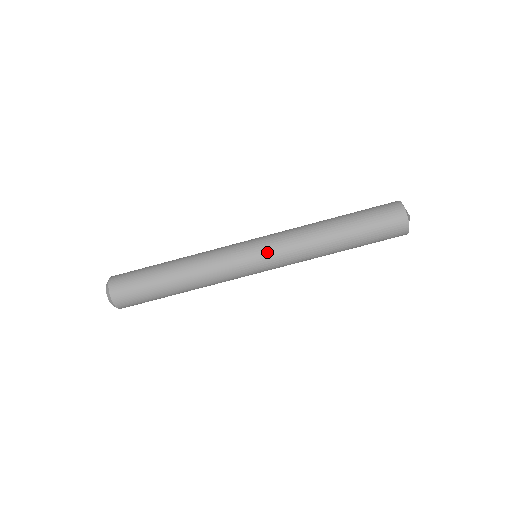
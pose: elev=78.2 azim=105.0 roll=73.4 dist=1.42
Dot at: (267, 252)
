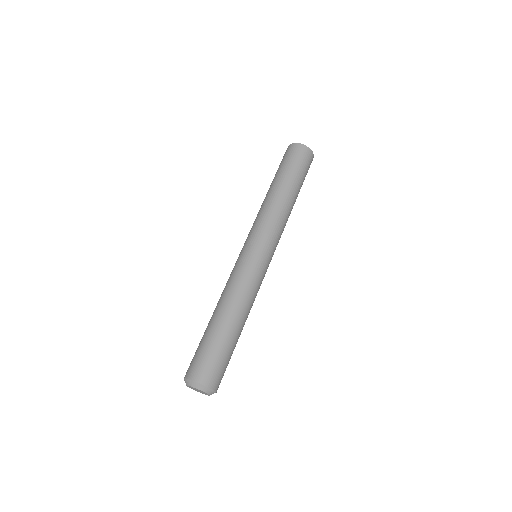
Dot at: (270, 245)
